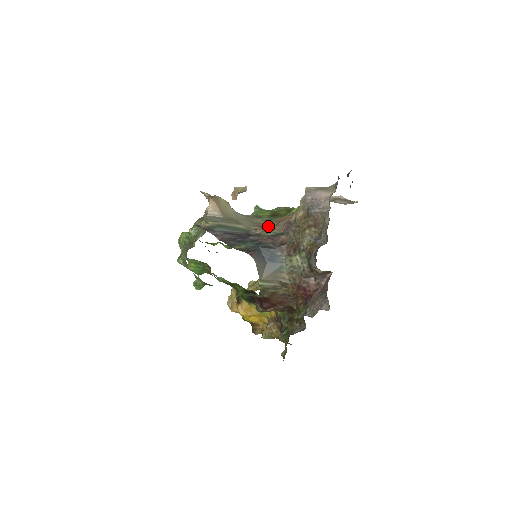
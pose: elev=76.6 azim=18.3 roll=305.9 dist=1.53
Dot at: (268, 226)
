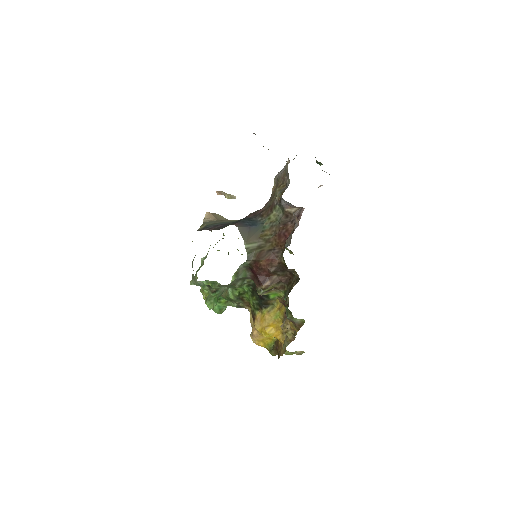
Dot at: occluded
